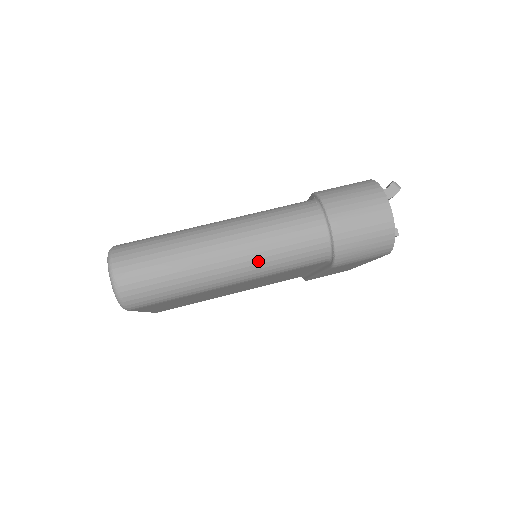
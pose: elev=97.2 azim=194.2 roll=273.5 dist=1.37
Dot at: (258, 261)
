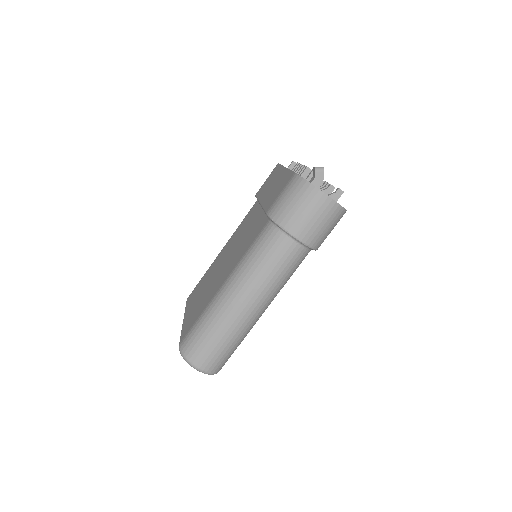
Dot at: (271, 294)
